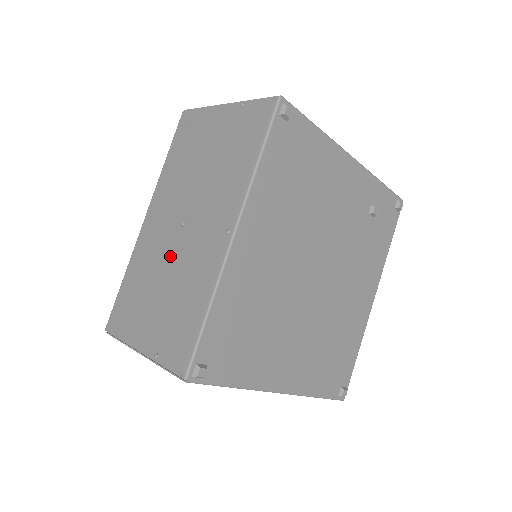
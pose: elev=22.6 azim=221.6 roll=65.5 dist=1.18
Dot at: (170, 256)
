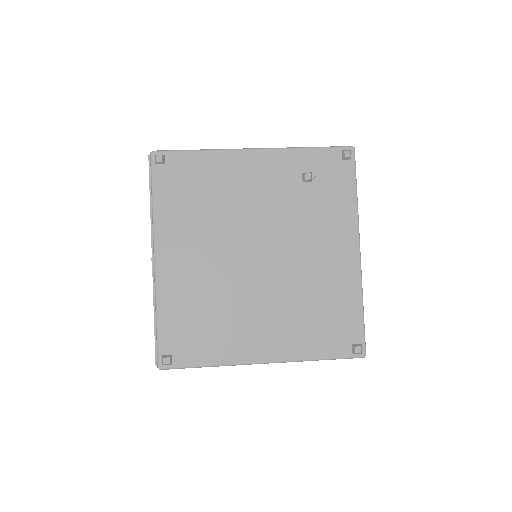
Dot at: occluded
